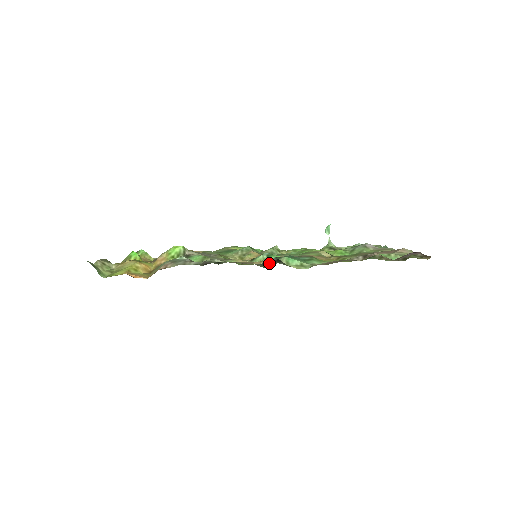
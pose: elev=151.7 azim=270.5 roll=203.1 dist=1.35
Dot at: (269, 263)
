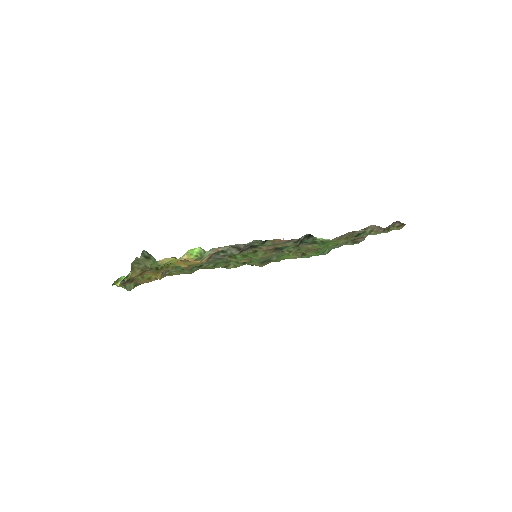
Dot at: (301, 239)
